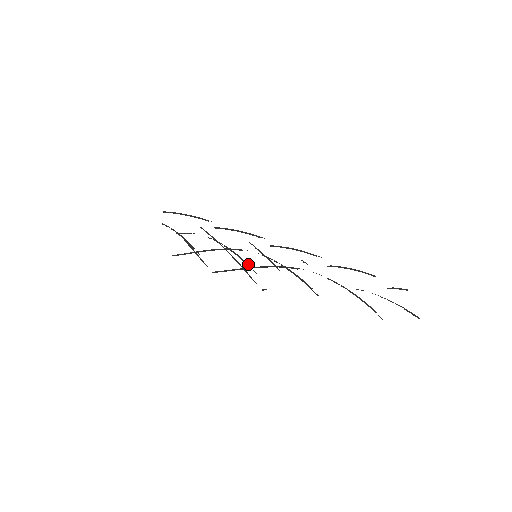
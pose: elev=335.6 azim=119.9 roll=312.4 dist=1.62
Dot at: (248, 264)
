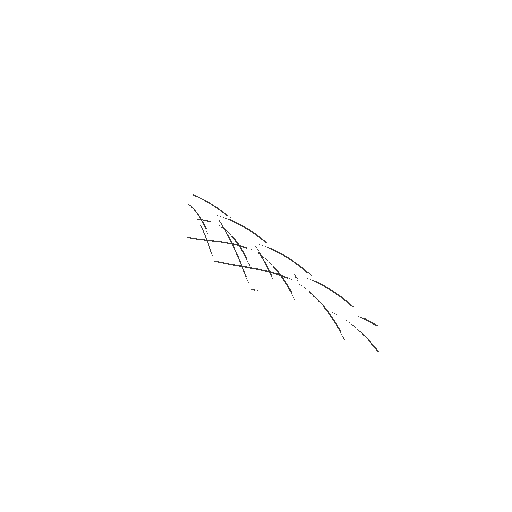
Dot at: (245, 255)
